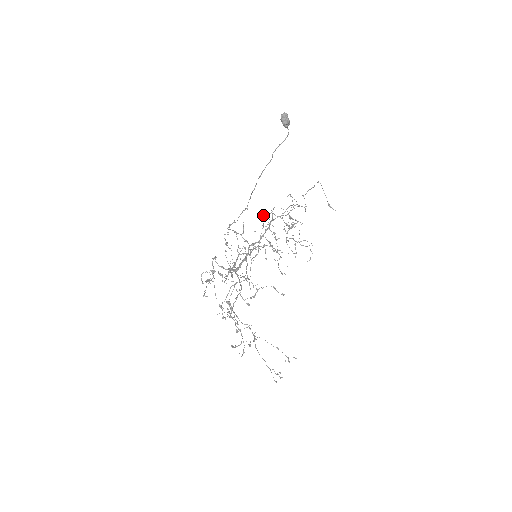
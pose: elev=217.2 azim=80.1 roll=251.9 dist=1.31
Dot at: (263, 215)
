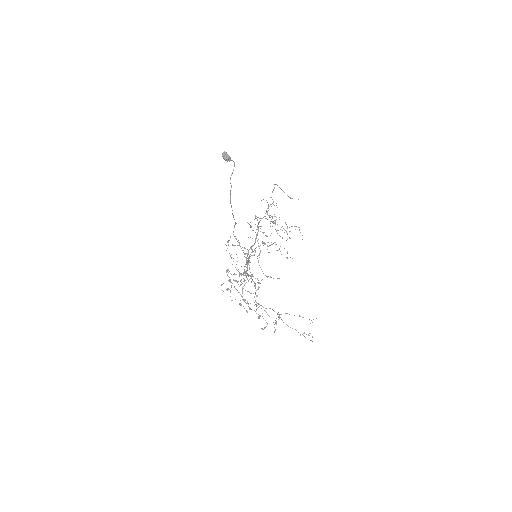
Dot at: occluded
